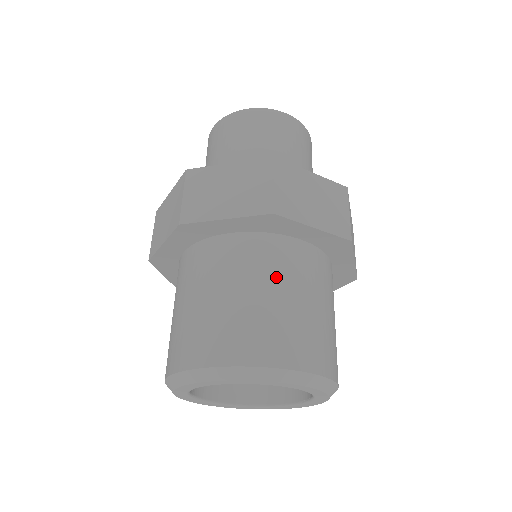
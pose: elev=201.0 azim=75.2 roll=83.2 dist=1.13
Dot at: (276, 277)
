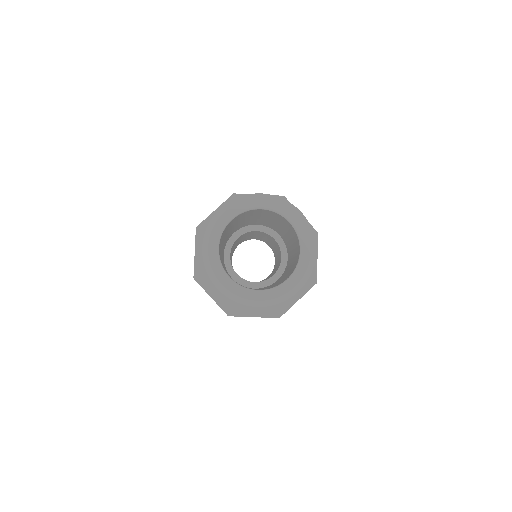
Dot at: occluded
